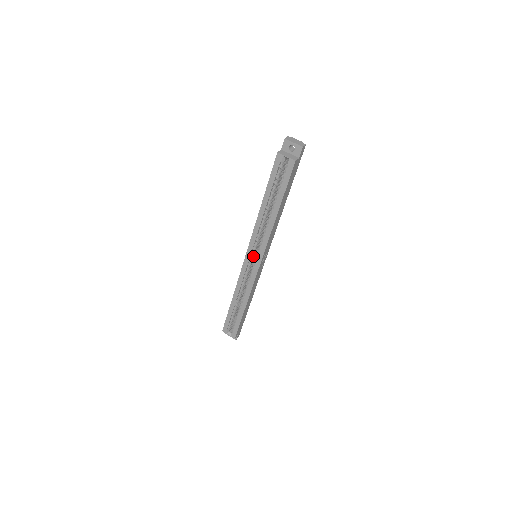
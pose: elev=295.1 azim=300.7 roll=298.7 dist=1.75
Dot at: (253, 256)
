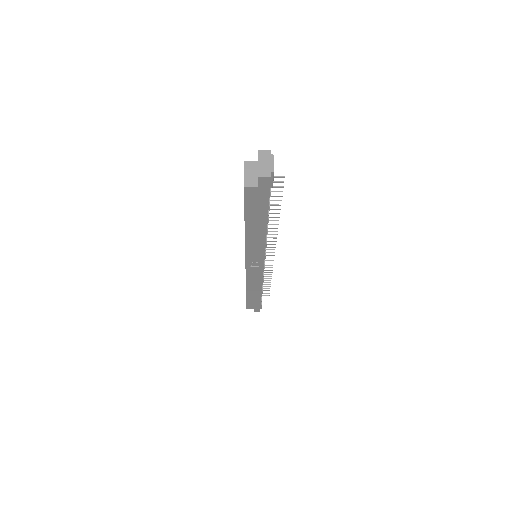
Dot at: occluded
